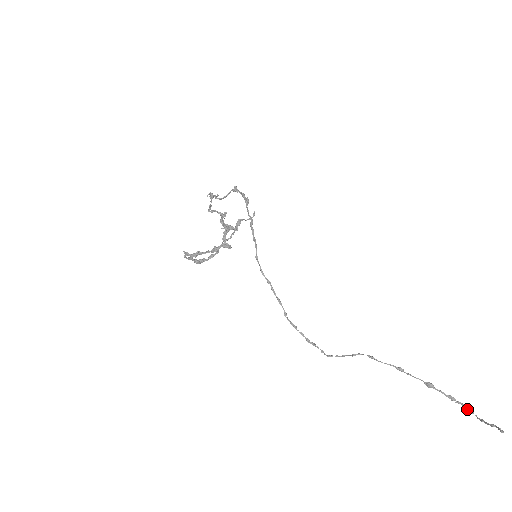
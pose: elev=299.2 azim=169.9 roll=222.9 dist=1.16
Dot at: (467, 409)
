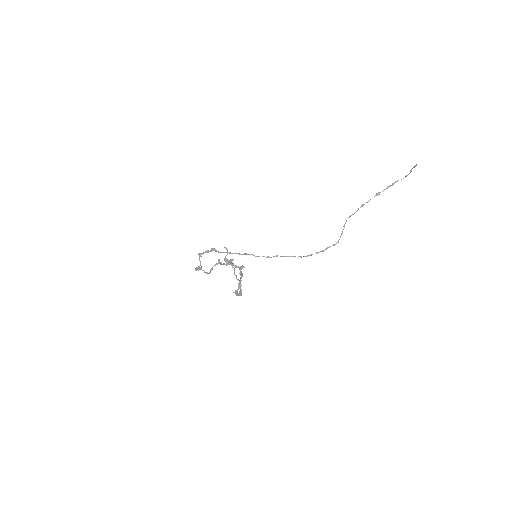
Dot at: occluded
